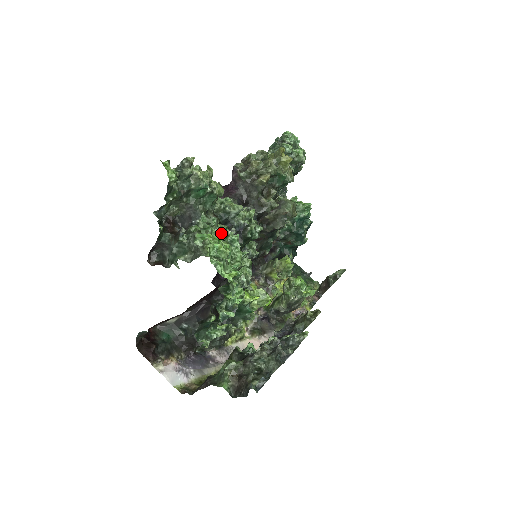
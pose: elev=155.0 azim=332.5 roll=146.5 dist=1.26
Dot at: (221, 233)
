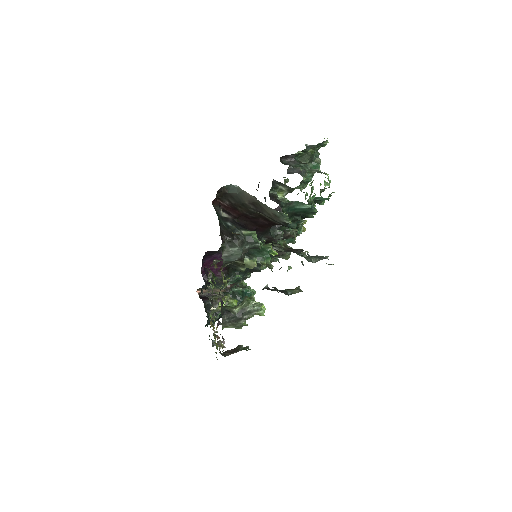
Dot at: (313, 188)
